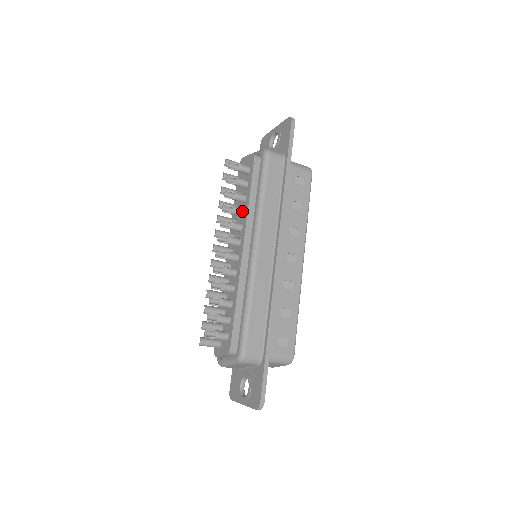
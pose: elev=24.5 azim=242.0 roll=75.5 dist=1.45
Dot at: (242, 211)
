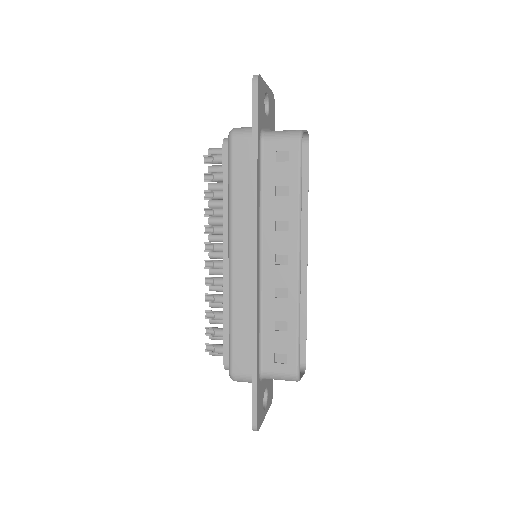
Dot at: (222, 212)
